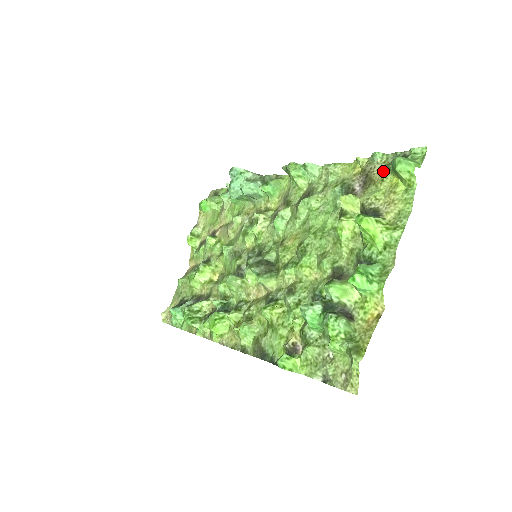
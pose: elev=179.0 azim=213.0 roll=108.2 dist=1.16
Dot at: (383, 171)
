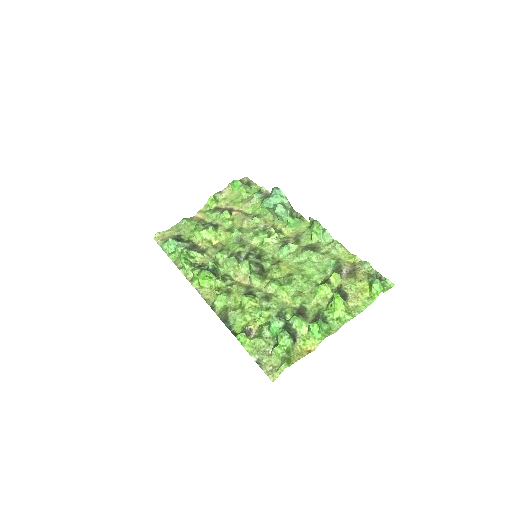
Dot at: (364, 276)
